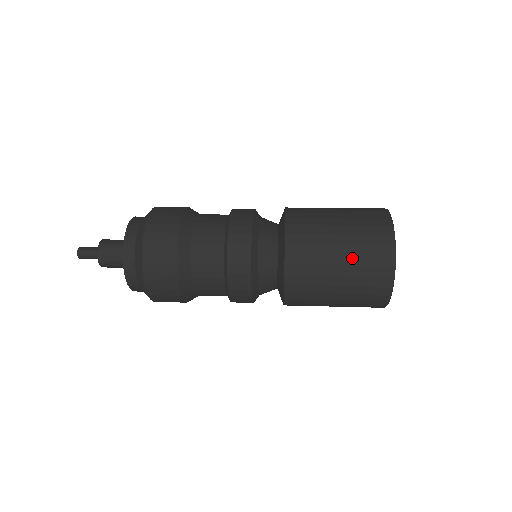
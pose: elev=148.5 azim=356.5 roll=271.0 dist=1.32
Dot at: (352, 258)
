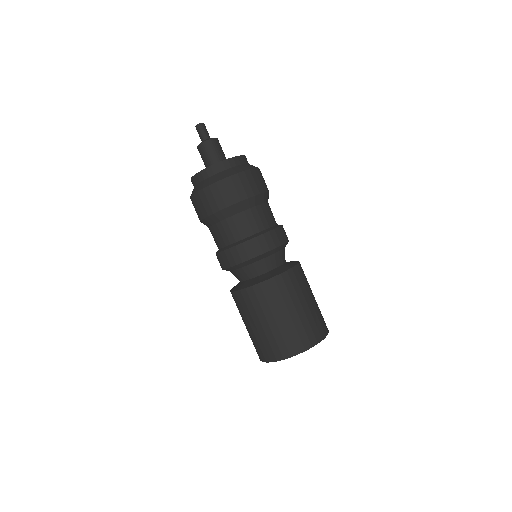
Dot at: (270, 331)
